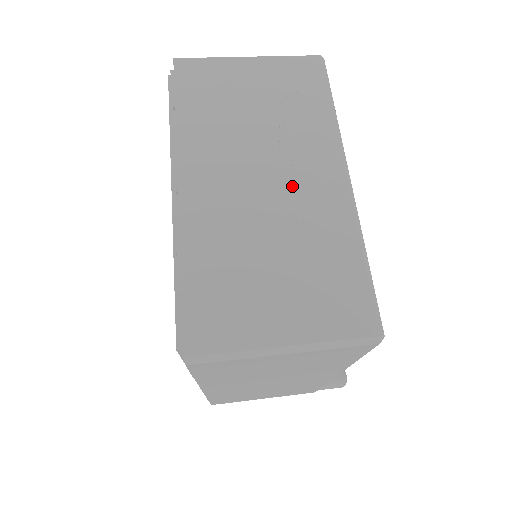
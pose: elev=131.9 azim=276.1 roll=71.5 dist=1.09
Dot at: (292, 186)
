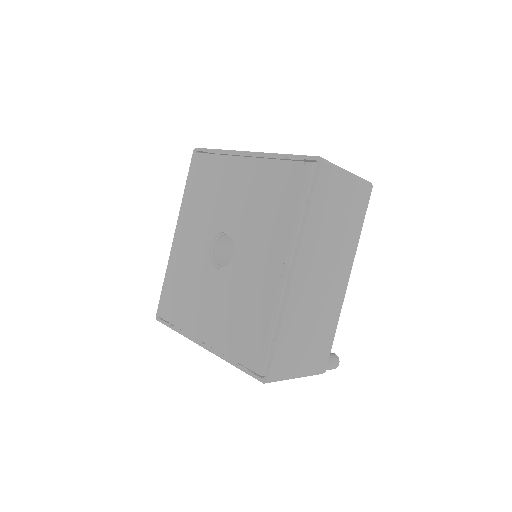
Dot at: occluded
